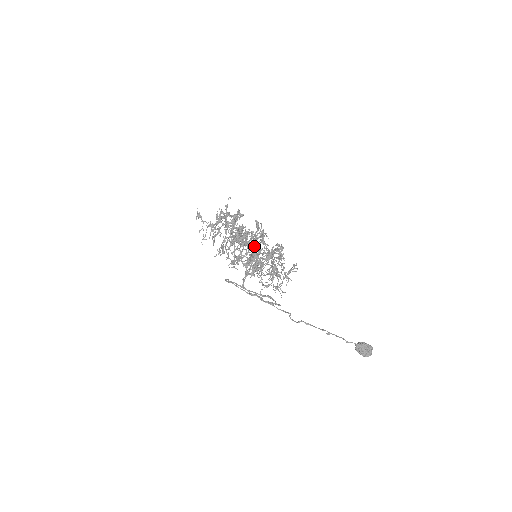
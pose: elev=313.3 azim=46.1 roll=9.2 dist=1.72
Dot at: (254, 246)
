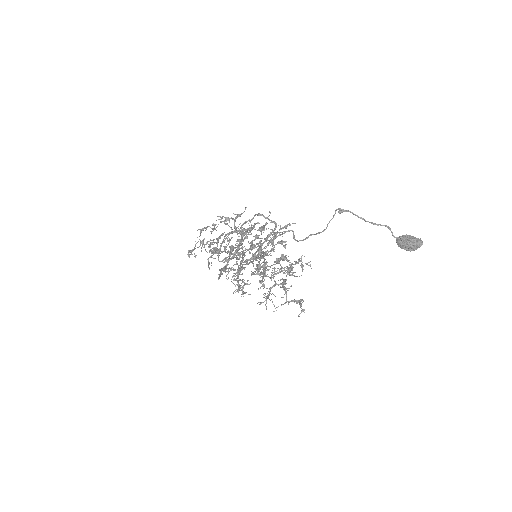
Dot at: occluded
